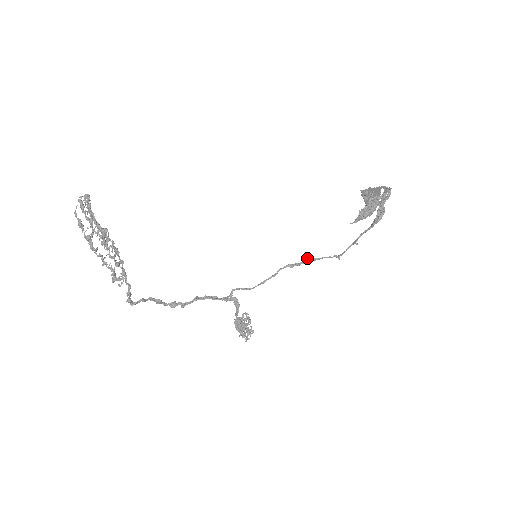
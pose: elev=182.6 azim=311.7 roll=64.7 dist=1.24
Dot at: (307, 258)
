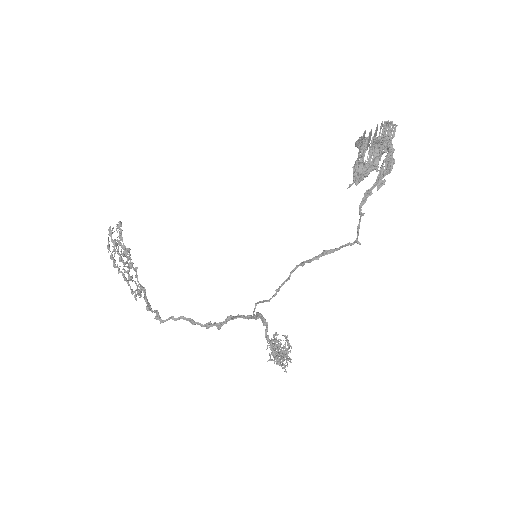
Dot at: occluded
